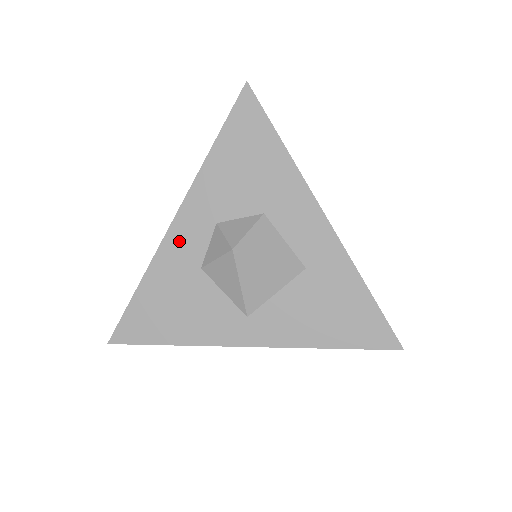
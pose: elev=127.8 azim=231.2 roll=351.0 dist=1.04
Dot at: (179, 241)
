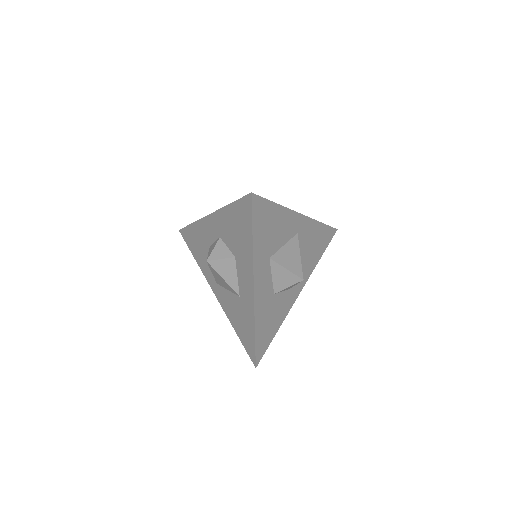
Dot at: (207, 226)
